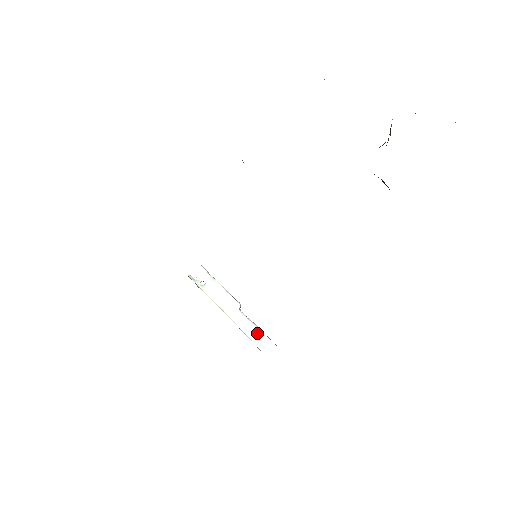
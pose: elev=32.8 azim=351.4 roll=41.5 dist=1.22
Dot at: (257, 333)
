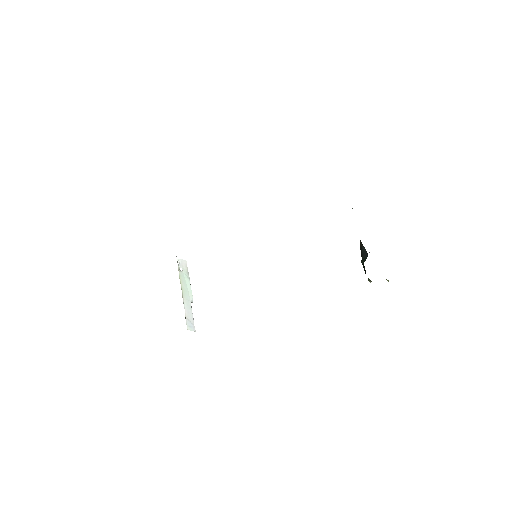
Dot at: (192, 324)
